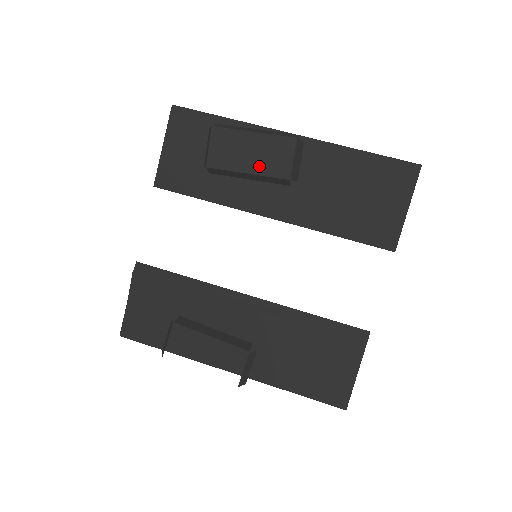
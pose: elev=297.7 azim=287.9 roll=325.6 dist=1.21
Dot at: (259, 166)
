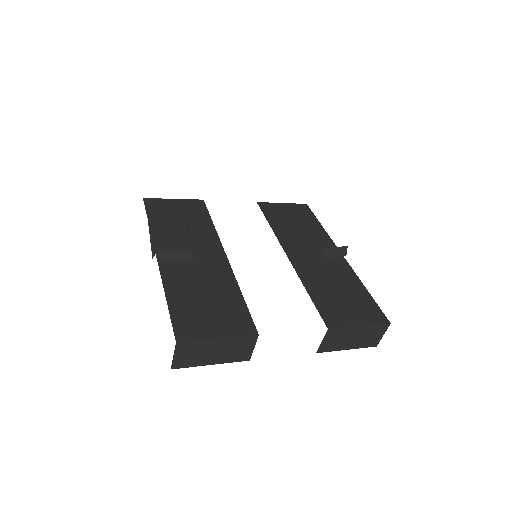
Dot at: occluded
